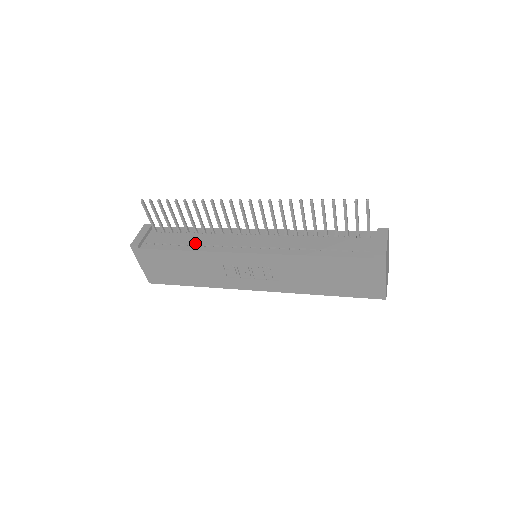
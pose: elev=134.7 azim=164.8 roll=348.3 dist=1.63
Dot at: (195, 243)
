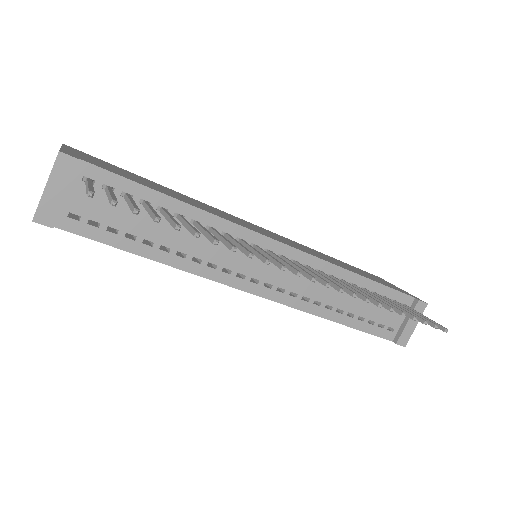
Dot at: (175, 247)
